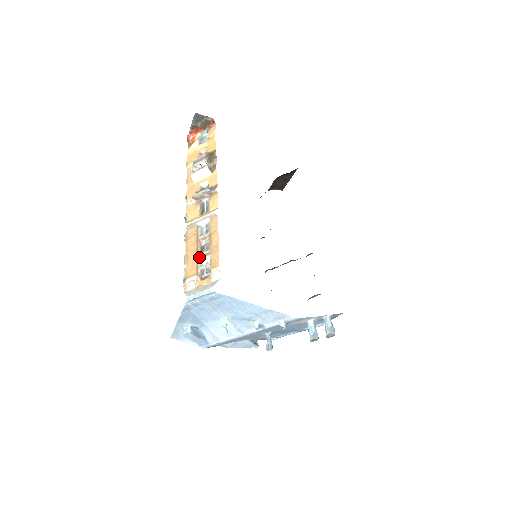
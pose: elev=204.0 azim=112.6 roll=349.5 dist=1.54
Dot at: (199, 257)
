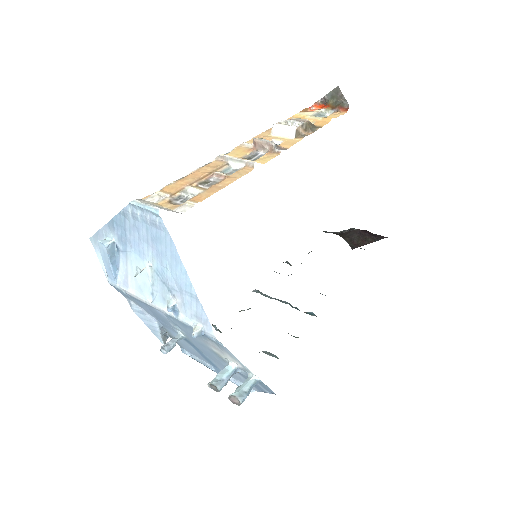
Dot at: (194, 185)
